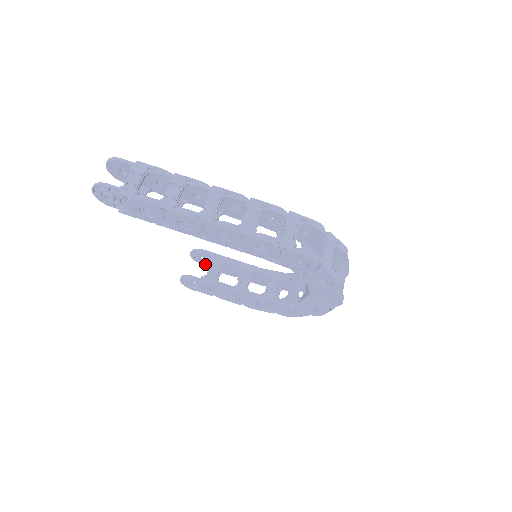
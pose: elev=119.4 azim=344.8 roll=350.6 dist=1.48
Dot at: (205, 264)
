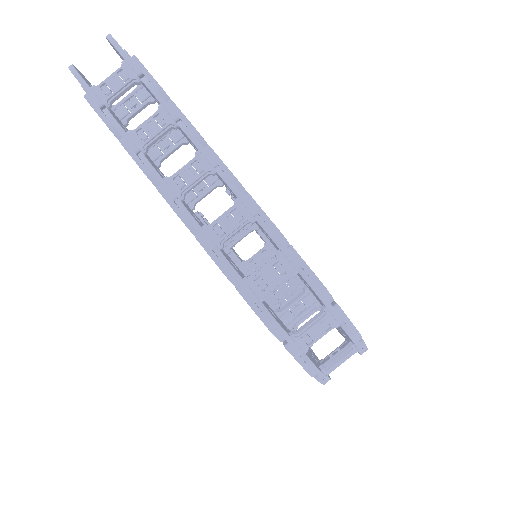
Dot at: occluded
